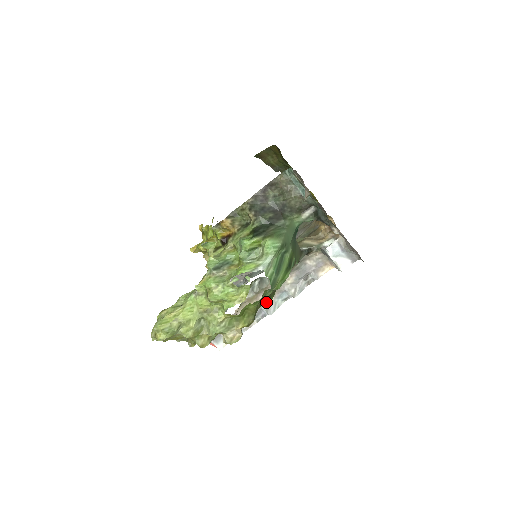
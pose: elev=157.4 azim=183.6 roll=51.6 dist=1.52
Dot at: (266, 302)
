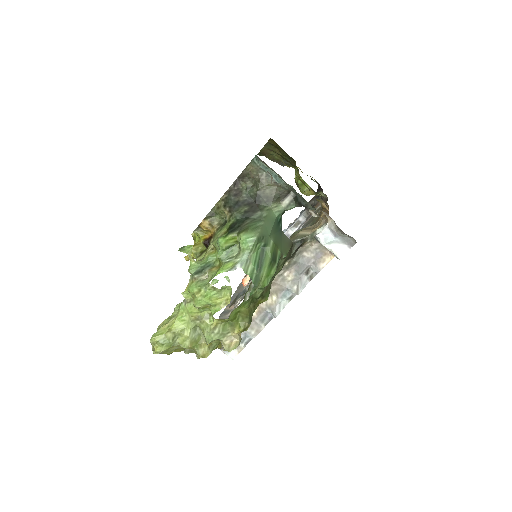
Dot at: (270, 303)
